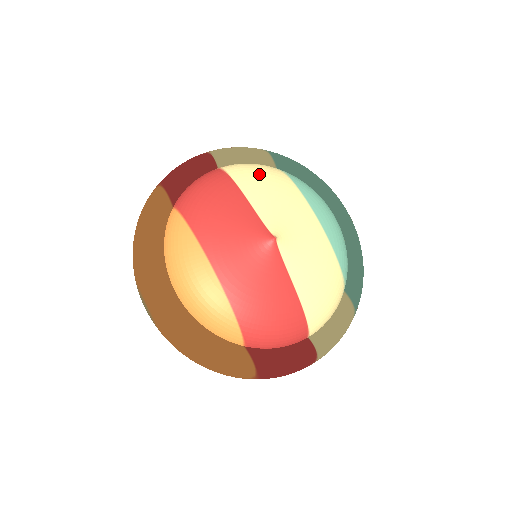
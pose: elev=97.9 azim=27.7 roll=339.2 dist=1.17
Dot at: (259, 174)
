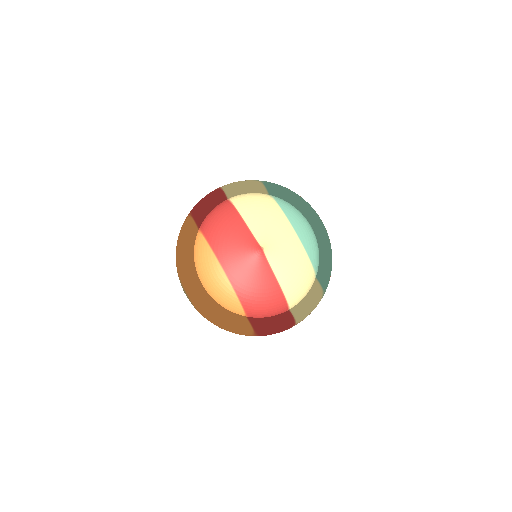
Dot at: (254, 202)
